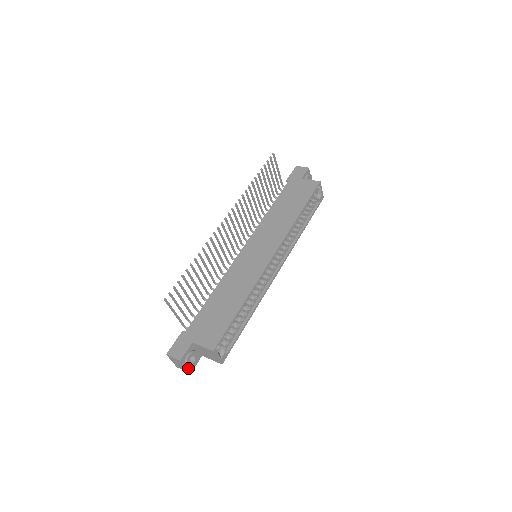
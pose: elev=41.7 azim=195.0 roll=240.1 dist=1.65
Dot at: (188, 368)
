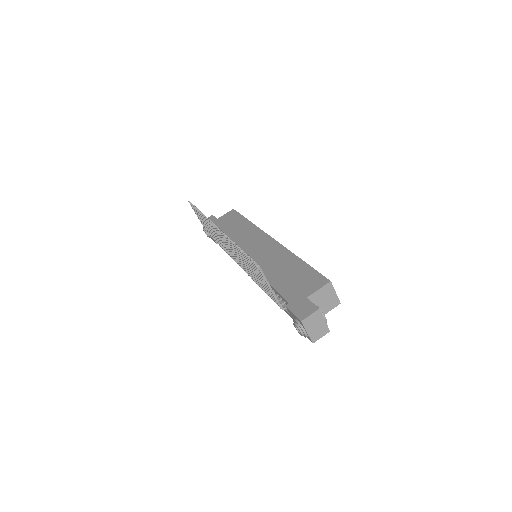
Dot at: (326, 321)
